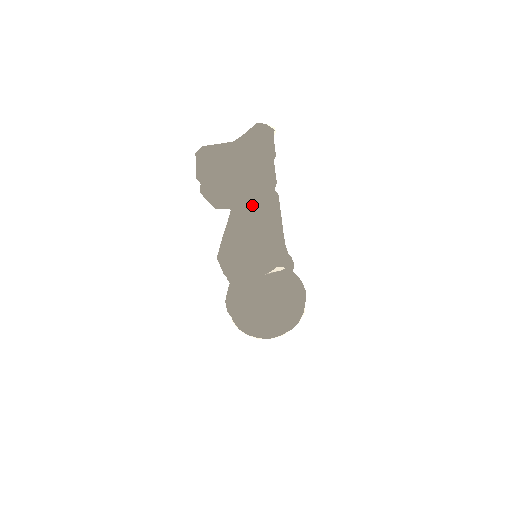
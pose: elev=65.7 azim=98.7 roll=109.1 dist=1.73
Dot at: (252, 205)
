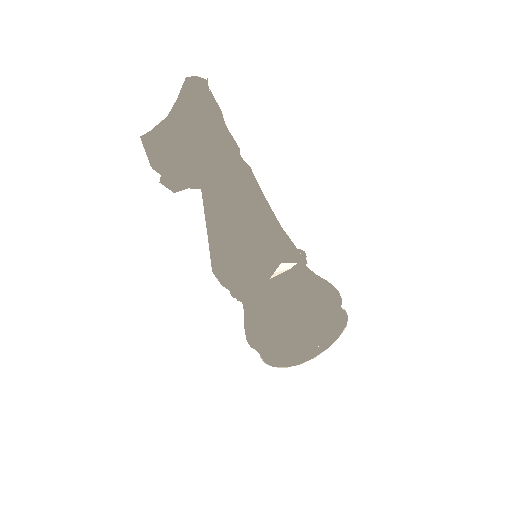
Dot at: (210, 175)
